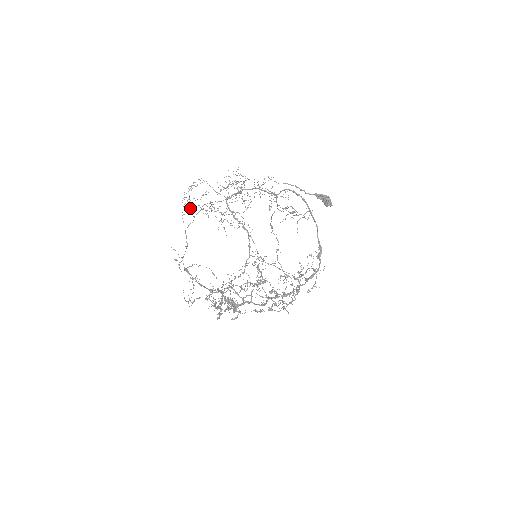
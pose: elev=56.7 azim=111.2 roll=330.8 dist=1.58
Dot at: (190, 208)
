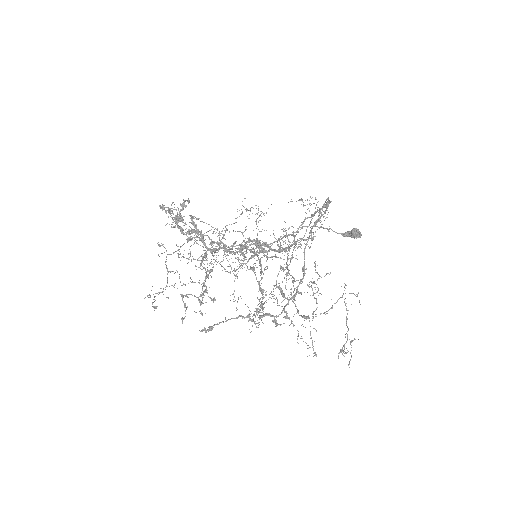
Dot at: occluded
